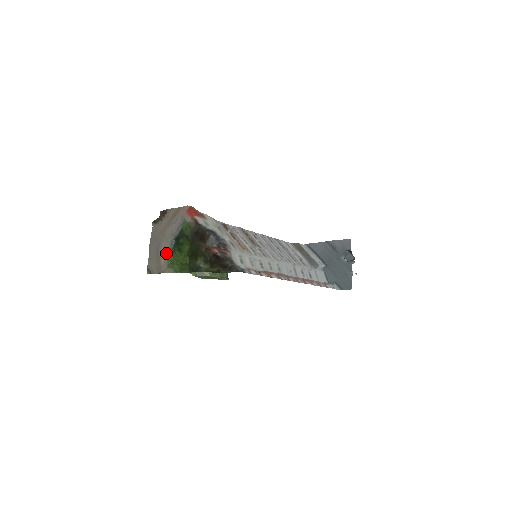
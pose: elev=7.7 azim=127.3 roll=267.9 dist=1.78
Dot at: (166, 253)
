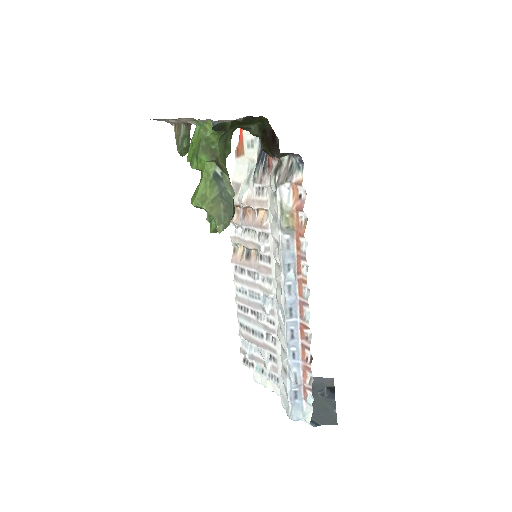
Dot at: (192, 122)
